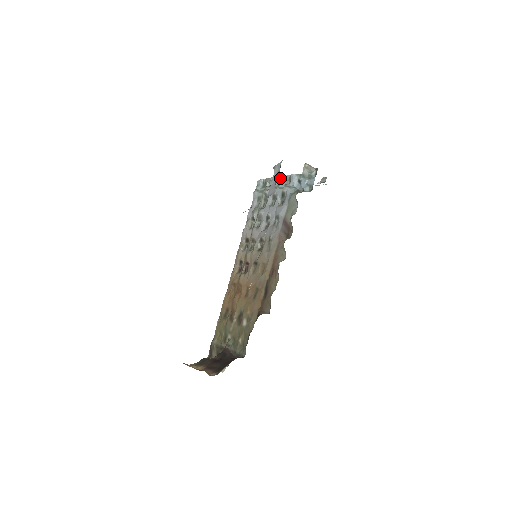
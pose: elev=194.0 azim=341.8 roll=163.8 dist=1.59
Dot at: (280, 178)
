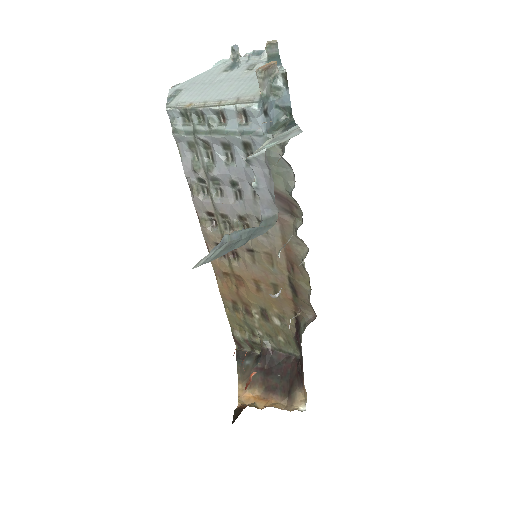
Dot at: (220, 111)
